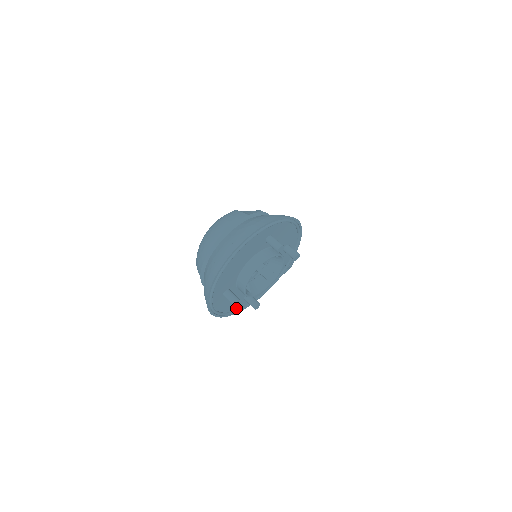
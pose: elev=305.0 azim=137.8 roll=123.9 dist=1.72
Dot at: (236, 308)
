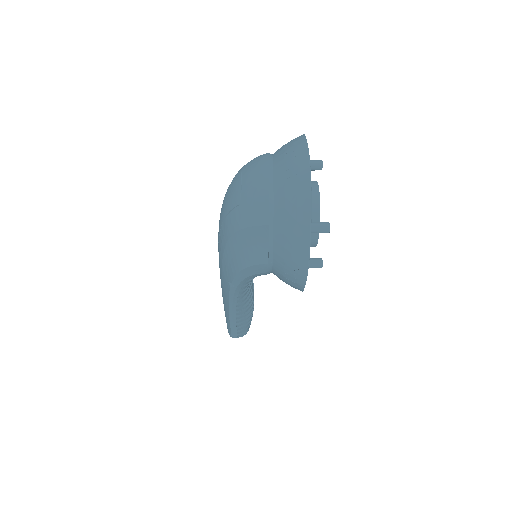
Dot at: occluded
